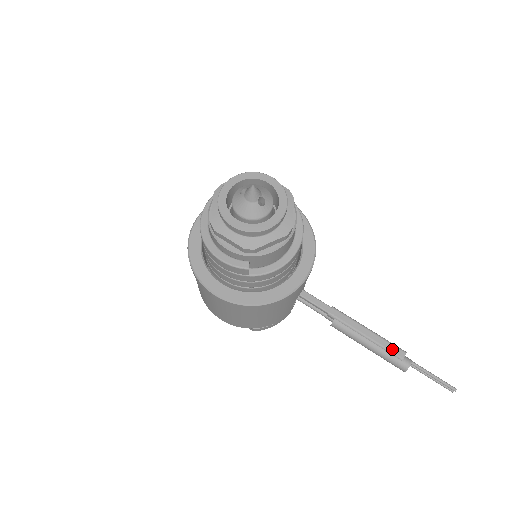
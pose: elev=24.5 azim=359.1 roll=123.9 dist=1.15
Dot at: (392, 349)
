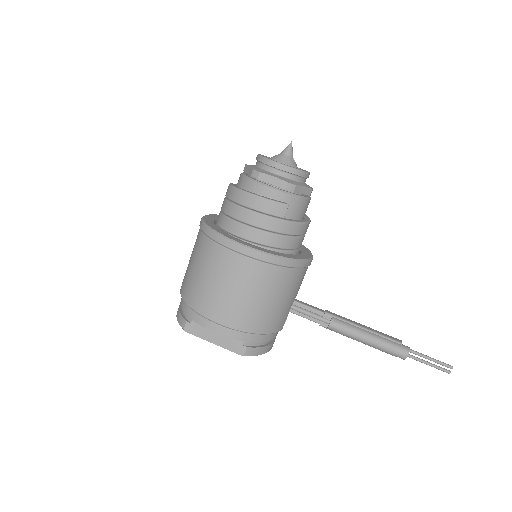
Dot at: (389, 337)
